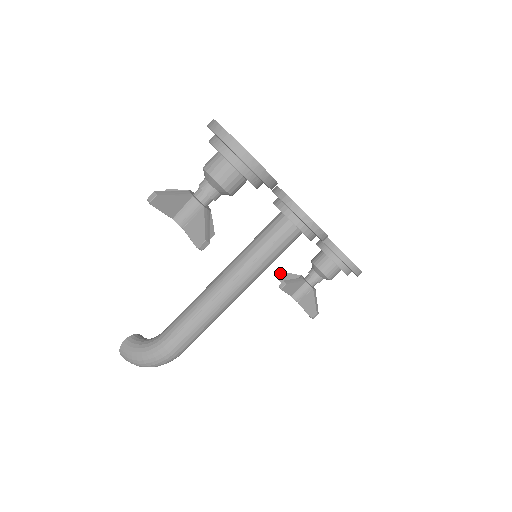
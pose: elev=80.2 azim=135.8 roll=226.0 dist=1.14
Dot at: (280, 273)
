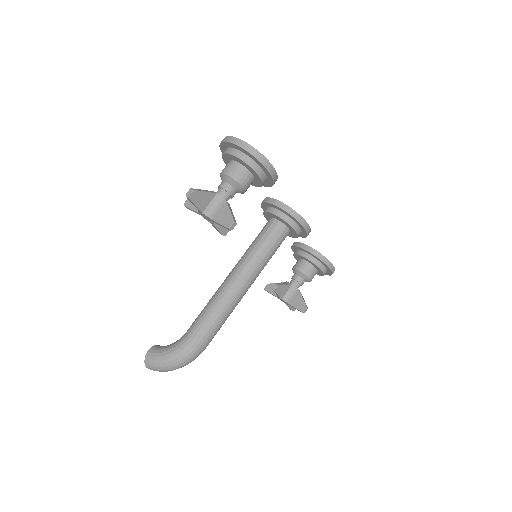
Dot at: (267, 285)
